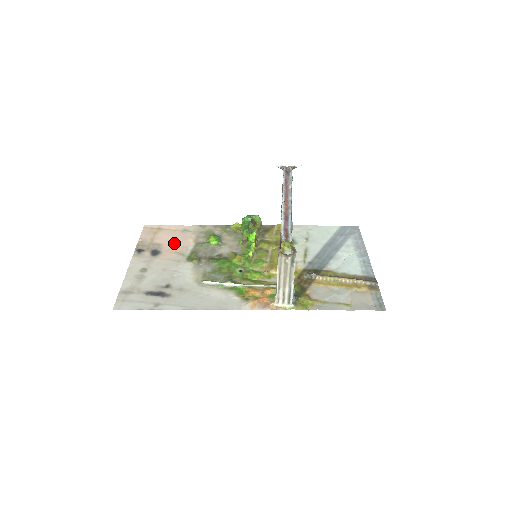
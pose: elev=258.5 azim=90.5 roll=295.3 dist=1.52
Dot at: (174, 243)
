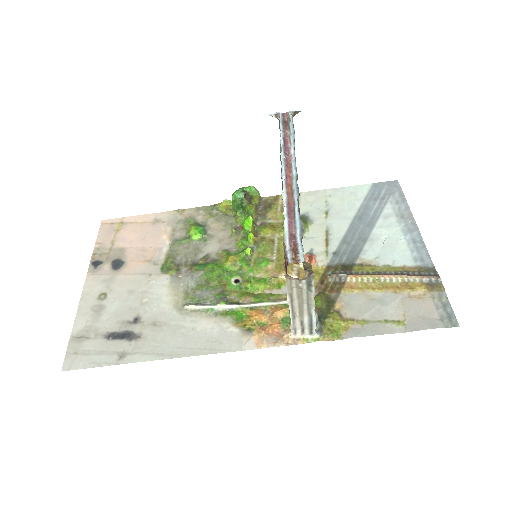
Dot at: (142, 245)
